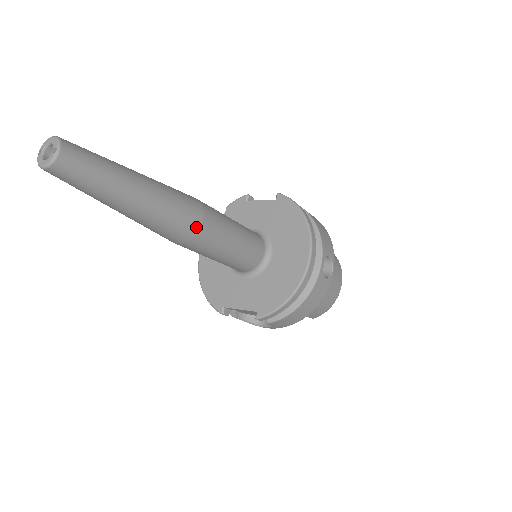
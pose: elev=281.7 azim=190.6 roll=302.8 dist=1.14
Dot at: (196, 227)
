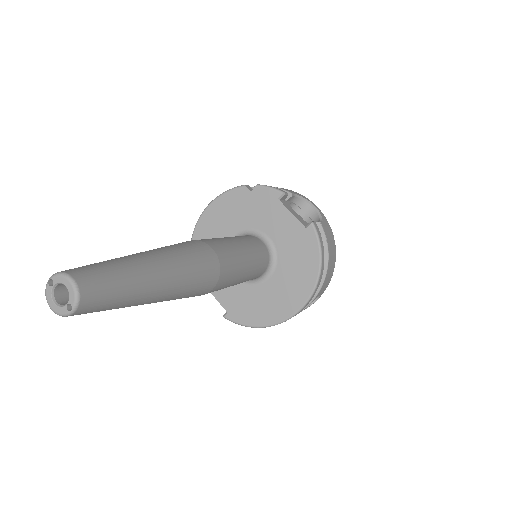
Dot at: (203, 294)
